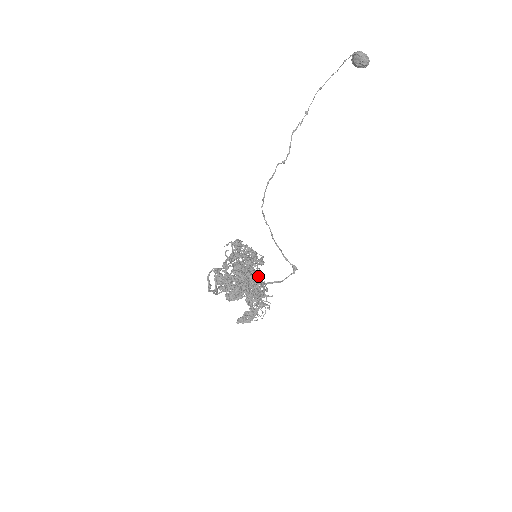
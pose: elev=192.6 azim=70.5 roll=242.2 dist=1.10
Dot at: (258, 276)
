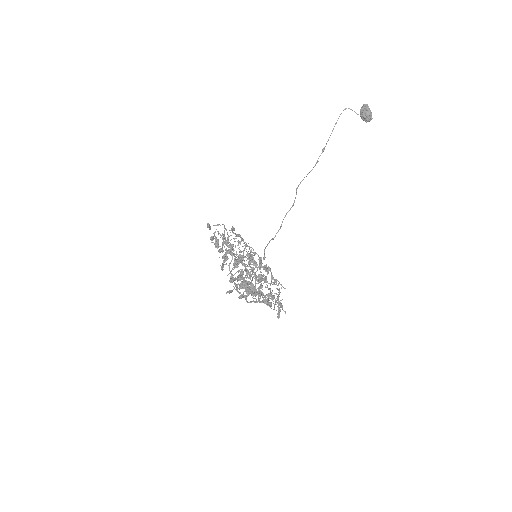
Dot at: occluded
